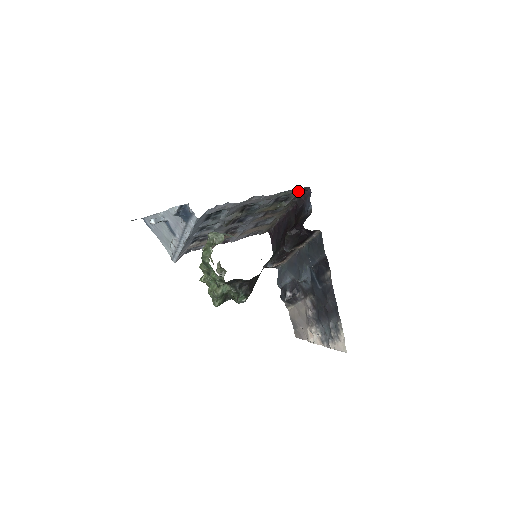
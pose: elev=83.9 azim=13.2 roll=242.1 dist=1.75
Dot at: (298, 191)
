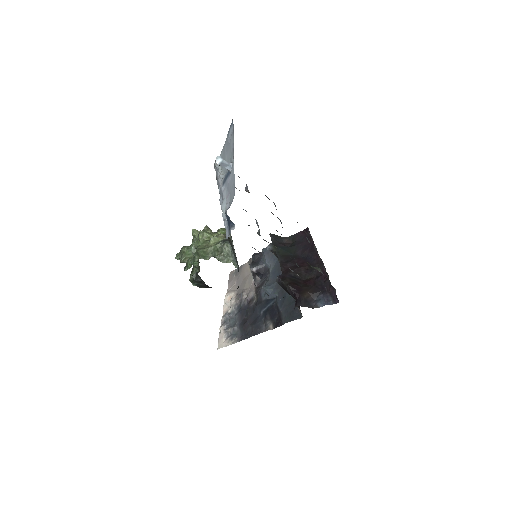
Dot at: occluded
